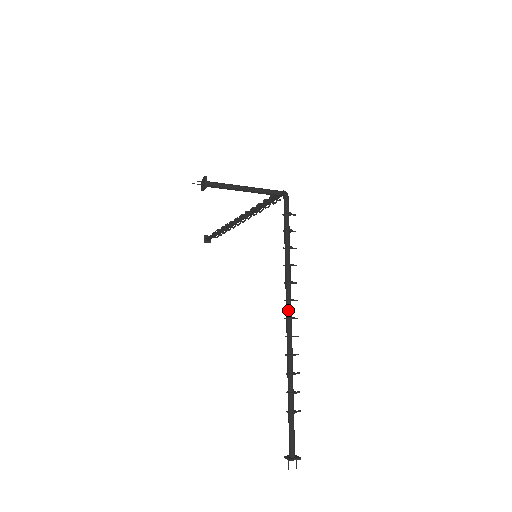
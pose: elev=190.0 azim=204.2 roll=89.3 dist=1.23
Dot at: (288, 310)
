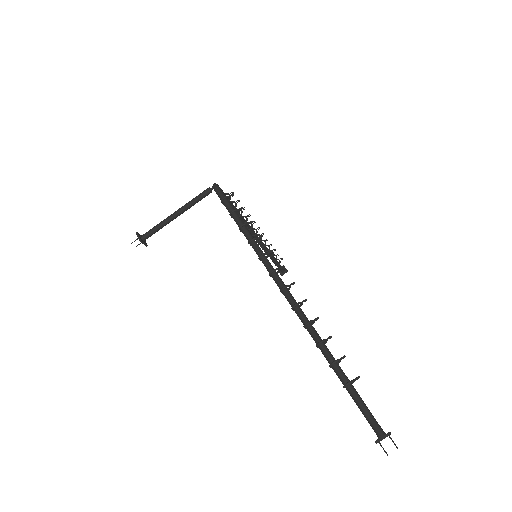
Dot at: (277, 283)
